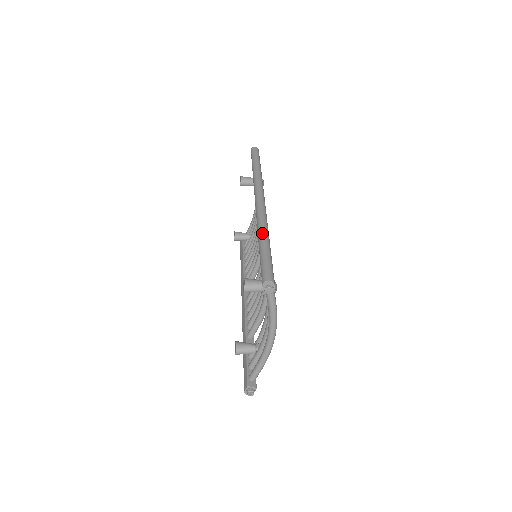
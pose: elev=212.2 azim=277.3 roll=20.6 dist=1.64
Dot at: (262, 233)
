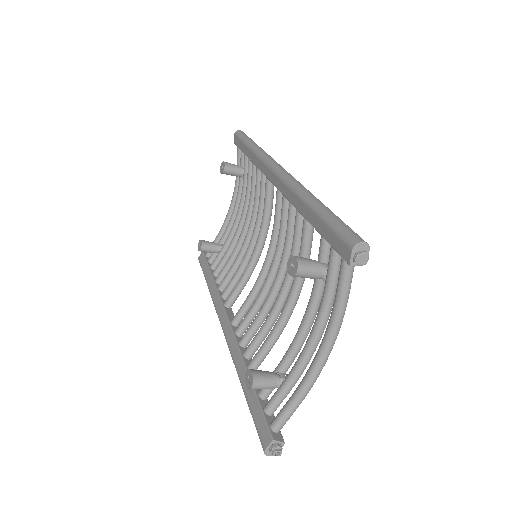
Dot at: (311, 196)
